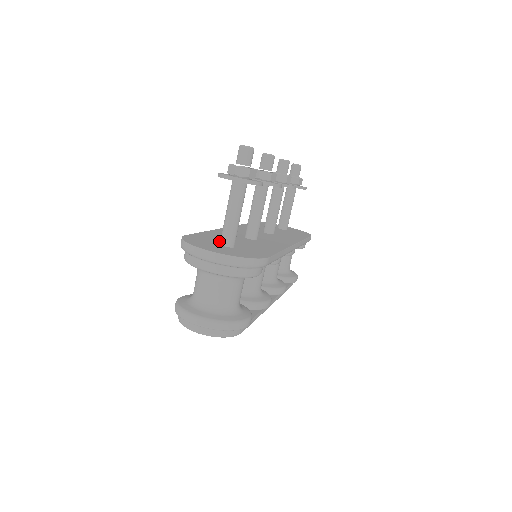
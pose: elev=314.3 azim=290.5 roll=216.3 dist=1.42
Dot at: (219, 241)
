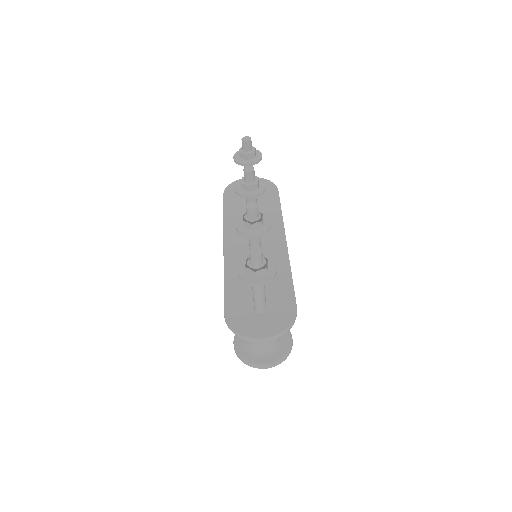
Dot at: (249, 302)
